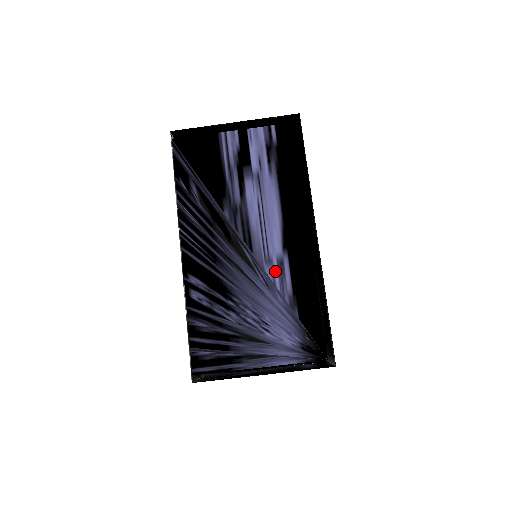
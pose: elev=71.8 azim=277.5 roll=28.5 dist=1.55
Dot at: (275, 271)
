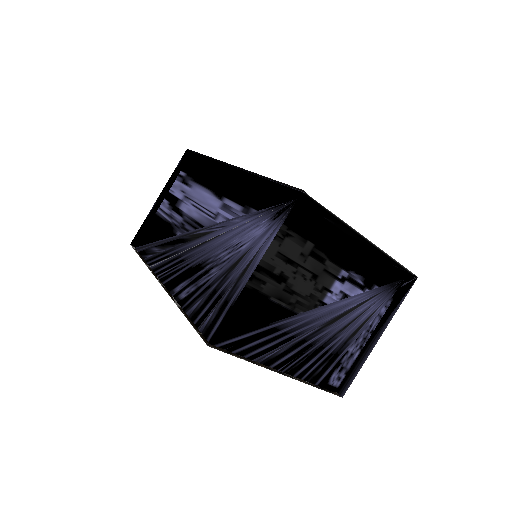
Dot at: (223, 214)
